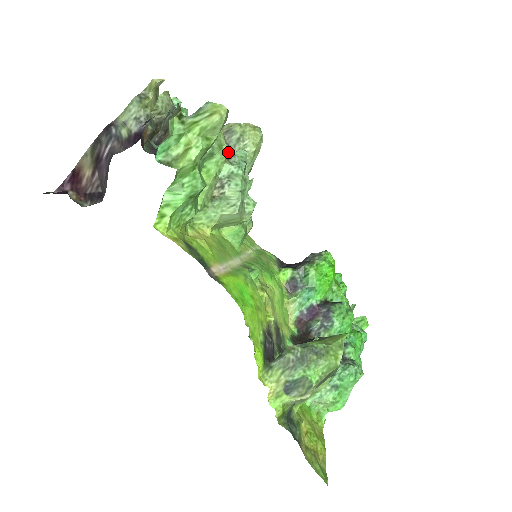
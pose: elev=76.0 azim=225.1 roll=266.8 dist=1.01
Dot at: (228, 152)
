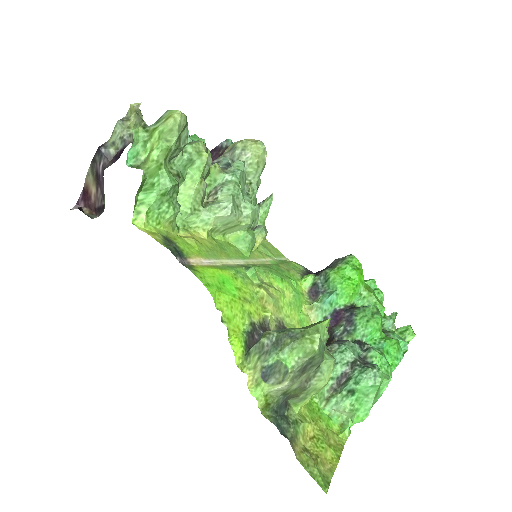
Dot at: occluded
